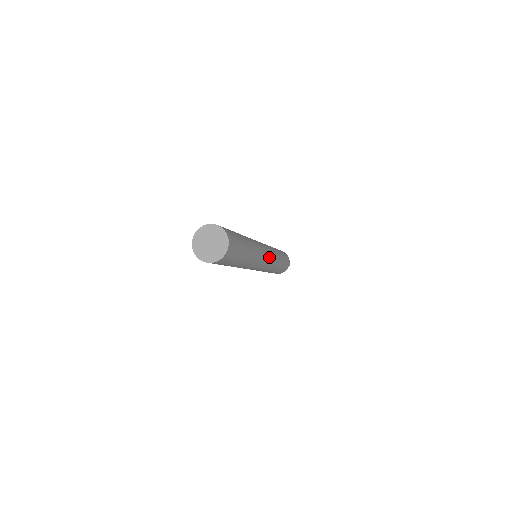
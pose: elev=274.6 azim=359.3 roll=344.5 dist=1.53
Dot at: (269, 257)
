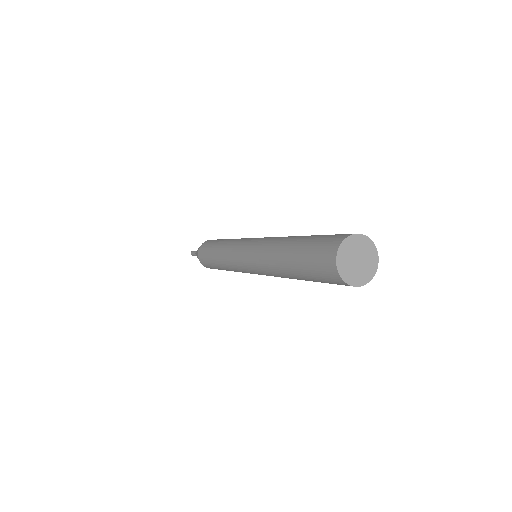
Dot at: occluded
